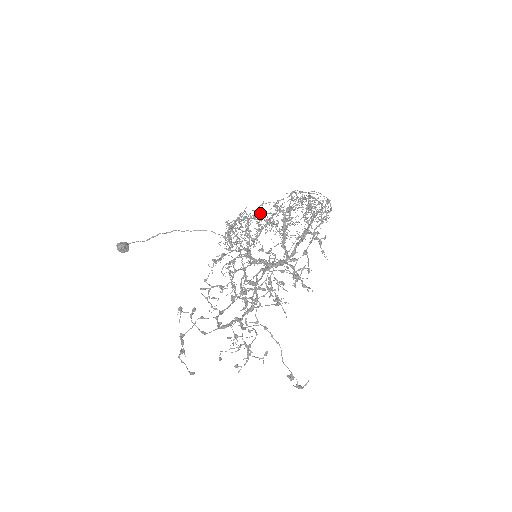
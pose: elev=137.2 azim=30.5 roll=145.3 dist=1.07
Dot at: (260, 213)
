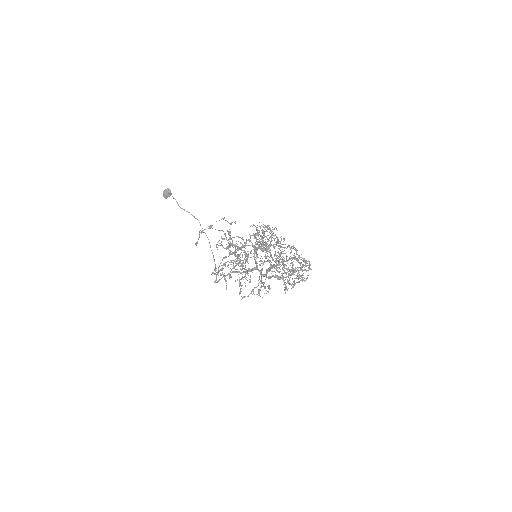
Dot at: (280, 243)
